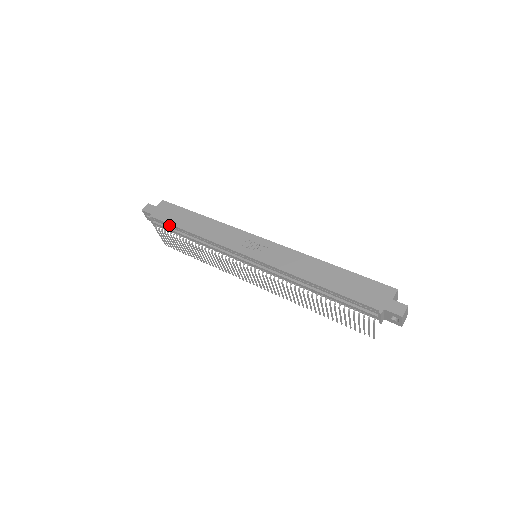
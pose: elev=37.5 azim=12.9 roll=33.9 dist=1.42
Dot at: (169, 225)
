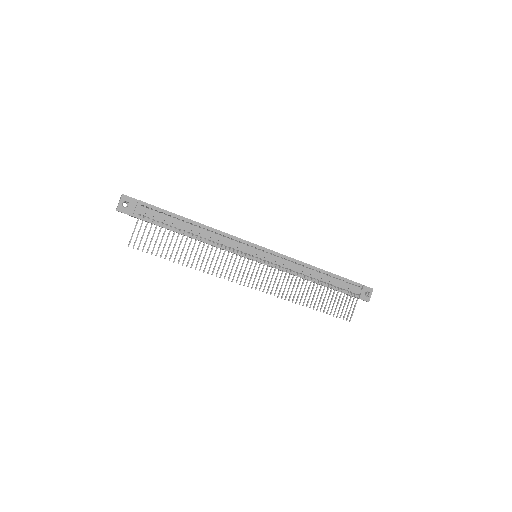
Dot at: (166, 213)
